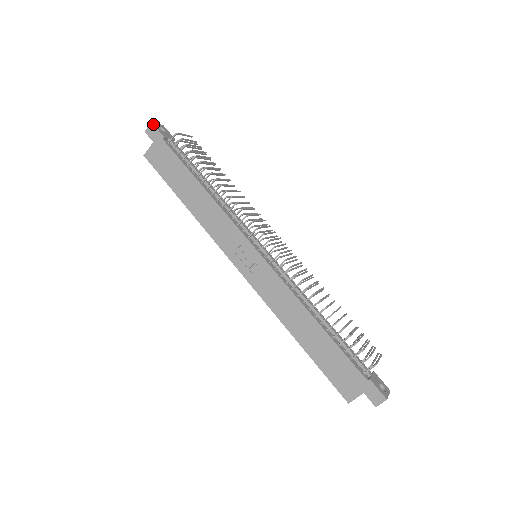
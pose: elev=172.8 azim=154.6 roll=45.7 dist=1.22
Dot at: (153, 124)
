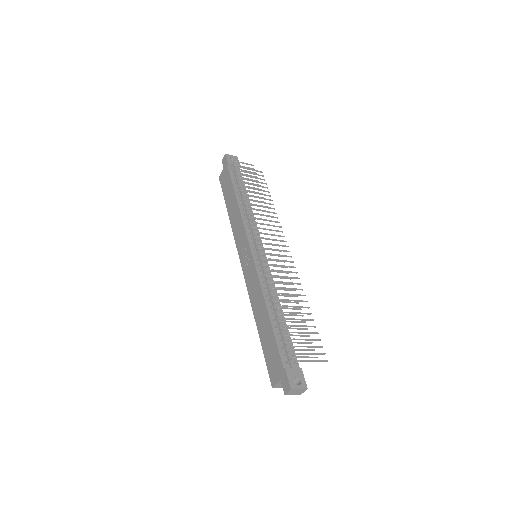
Dot at: (225, 155)
